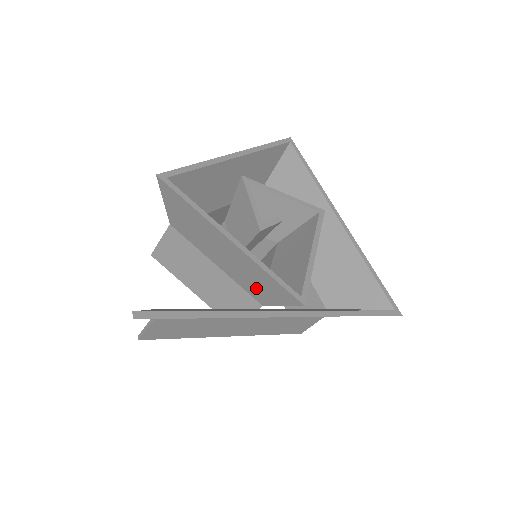
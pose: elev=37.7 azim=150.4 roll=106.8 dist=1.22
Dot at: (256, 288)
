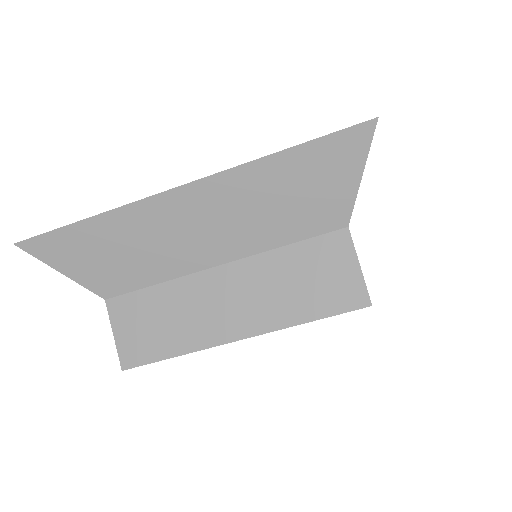
Dot at: occluded
